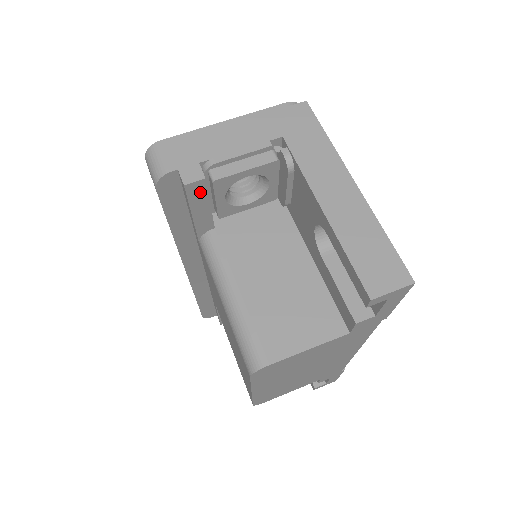
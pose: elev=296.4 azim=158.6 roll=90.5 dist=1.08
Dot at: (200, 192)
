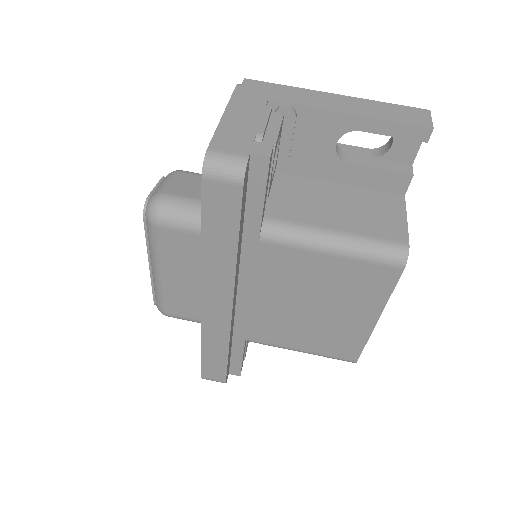
Dot at: (270, 165)
